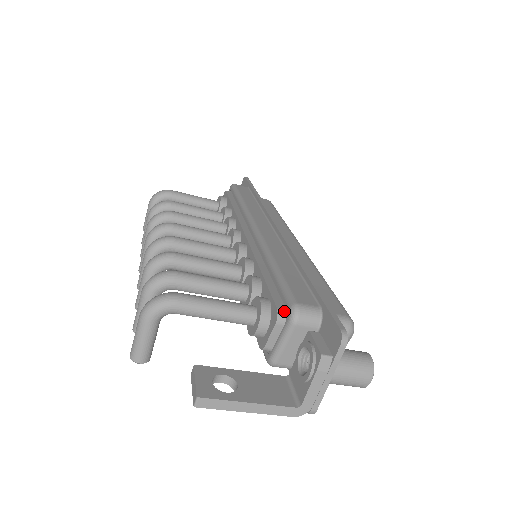
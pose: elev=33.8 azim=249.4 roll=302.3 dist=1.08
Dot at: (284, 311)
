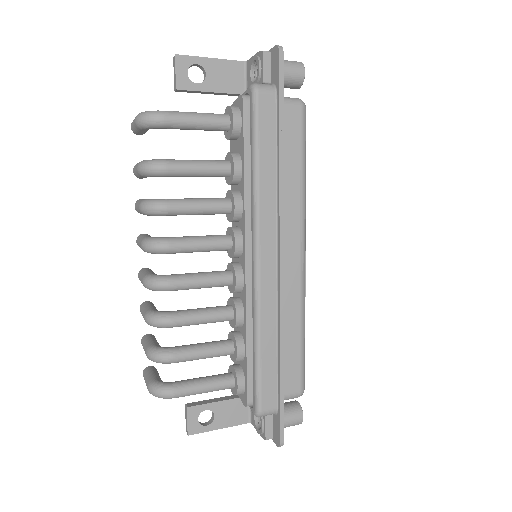
Dot at: (252, 403)
